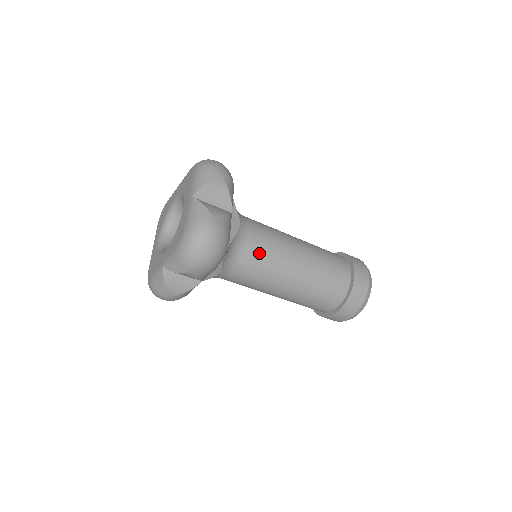
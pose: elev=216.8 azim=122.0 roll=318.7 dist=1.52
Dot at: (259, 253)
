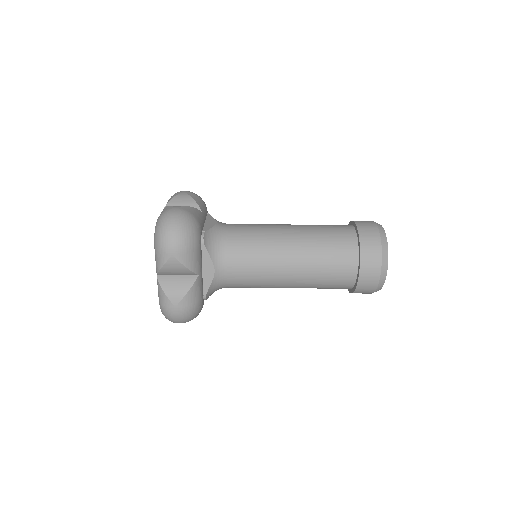
Dot at: (243, 237)
